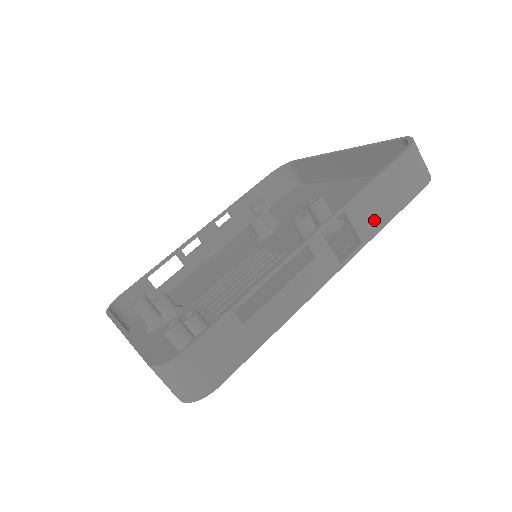
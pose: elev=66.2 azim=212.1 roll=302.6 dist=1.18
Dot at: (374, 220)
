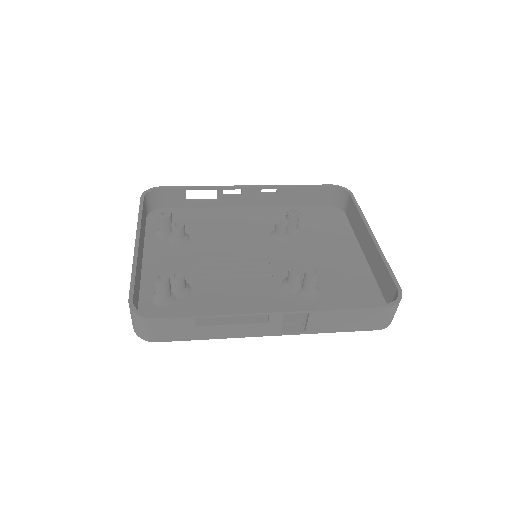
Dot at: (325, 326)
